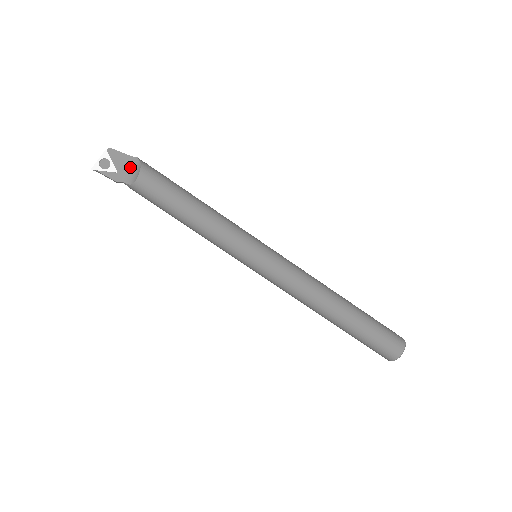
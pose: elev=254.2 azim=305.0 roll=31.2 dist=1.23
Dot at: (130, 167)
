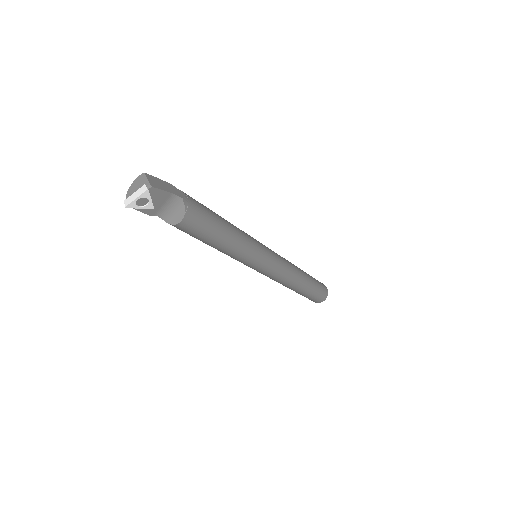
Dot at: (170, 205)
